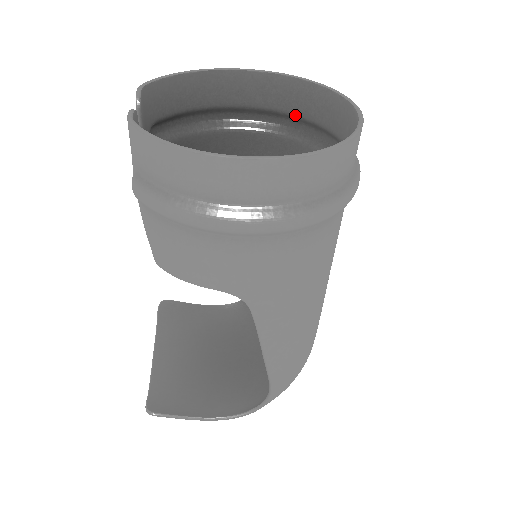
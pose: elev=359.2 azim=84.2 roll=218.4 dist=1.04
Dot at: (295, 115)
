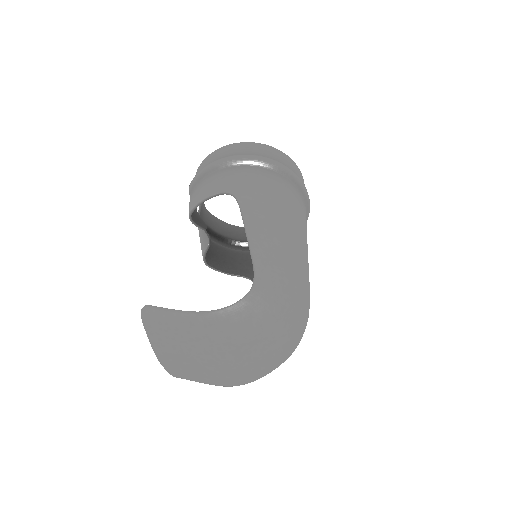
Dot at: occluded
